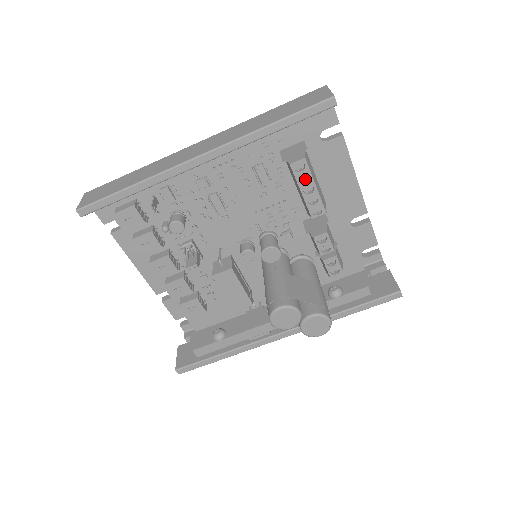
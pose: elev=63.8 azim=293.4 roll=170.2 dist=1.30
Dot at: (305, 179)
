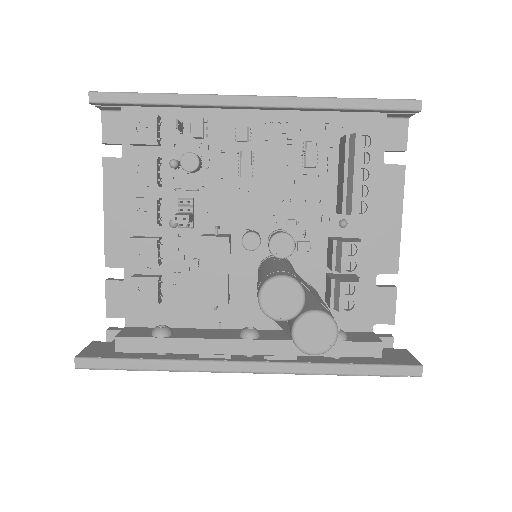
Dot at: (362, 164)
